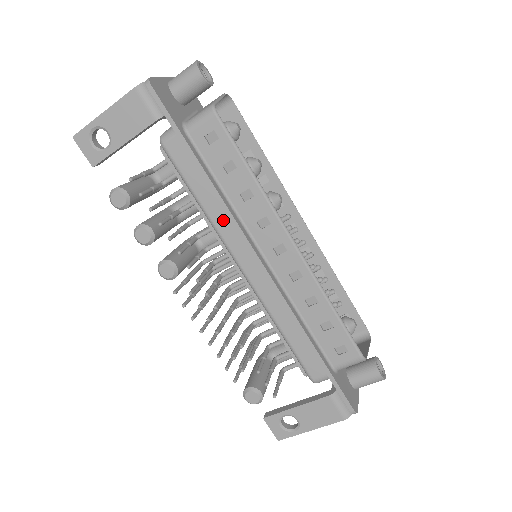
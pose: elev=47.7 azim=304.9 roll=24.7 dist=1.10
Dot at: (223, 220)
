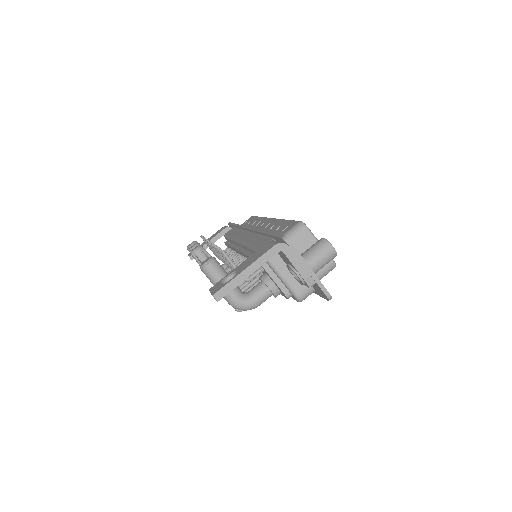
Dot at: (238, 233)
